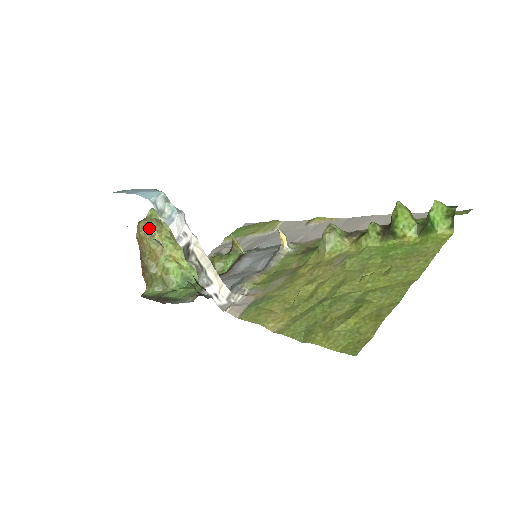
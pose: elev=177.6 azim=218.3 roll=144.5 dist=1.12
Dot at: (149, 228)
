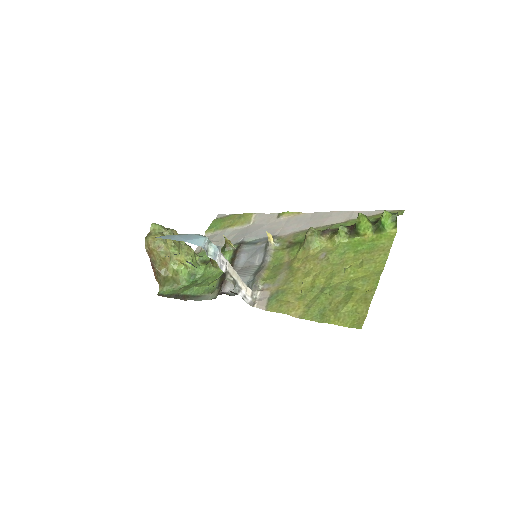
Dot at: (157, 242)
